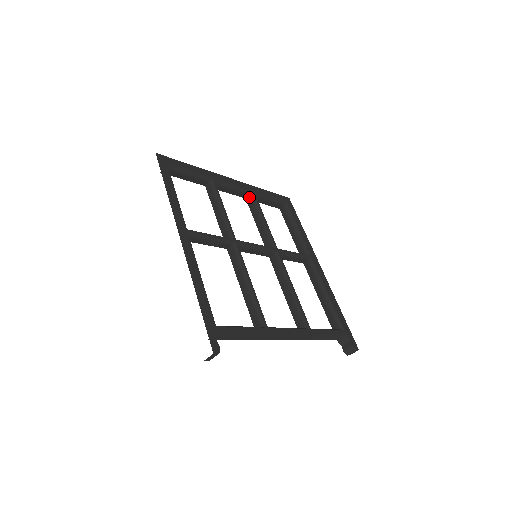
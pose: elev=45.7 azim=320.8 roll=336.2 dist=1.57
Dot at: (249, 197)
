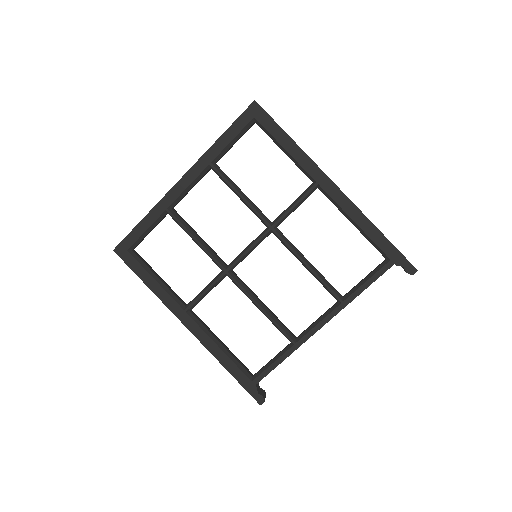
Dot at: occluded
